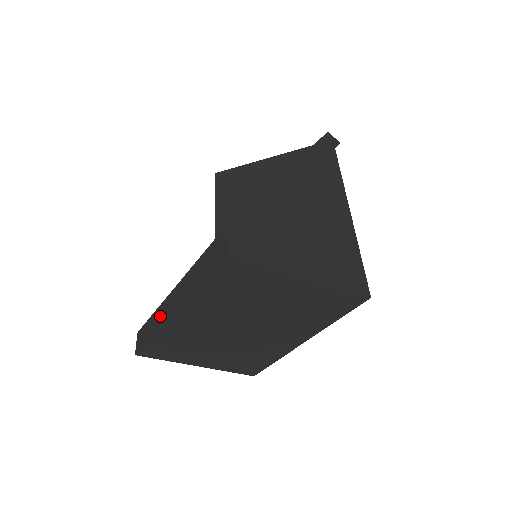
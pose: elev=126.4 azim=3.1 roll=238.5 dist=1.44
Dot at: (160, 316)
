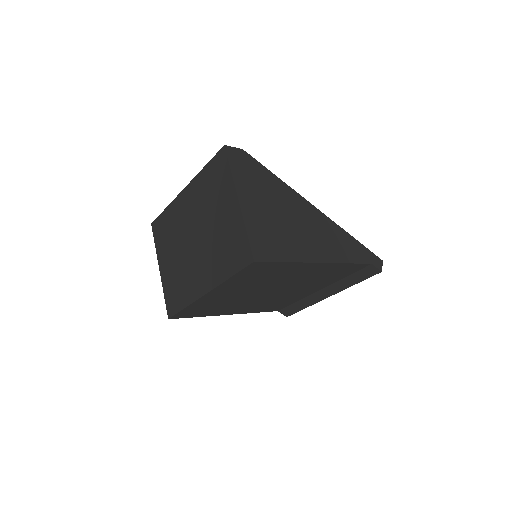
Dot at: occluded
